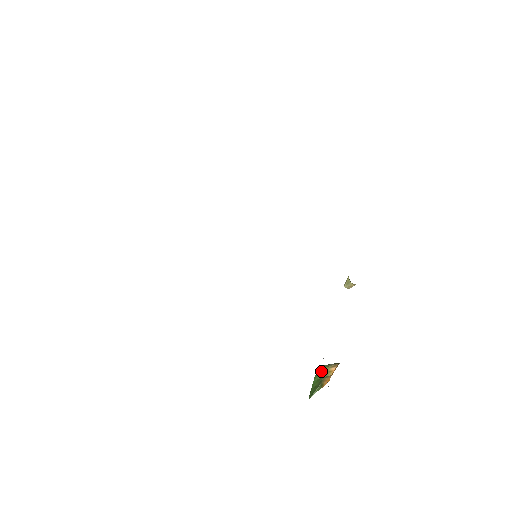
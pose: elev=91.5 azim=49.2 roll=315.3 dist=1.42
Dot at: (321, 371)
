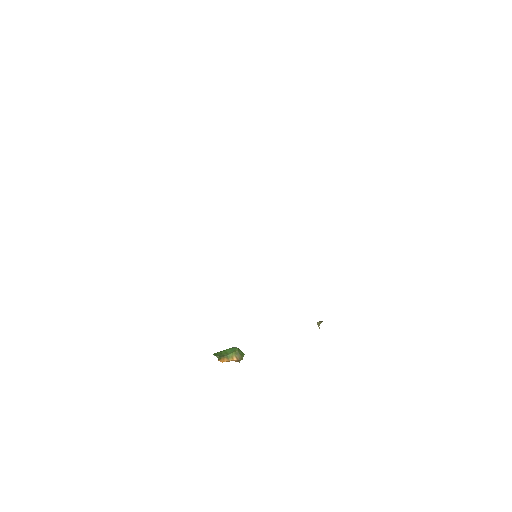
Dot at: (232, 351)
